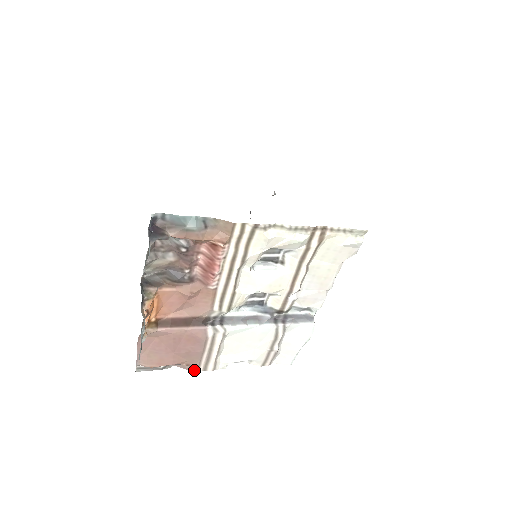
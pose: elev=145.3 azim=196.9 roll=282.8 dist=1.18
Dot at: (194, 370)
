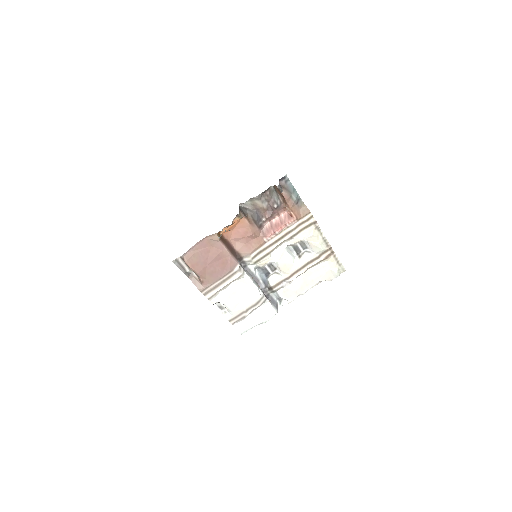
Dot at: (201, 289)
